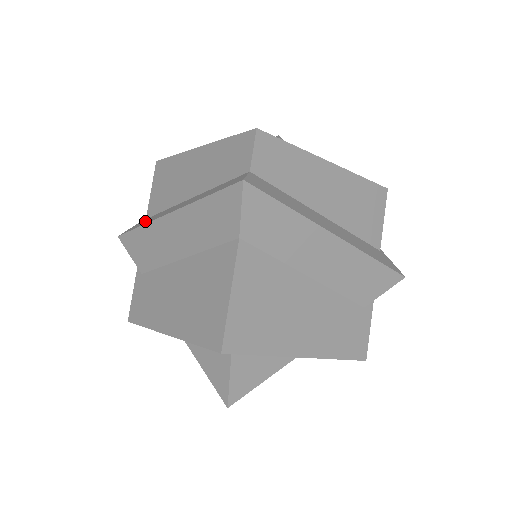
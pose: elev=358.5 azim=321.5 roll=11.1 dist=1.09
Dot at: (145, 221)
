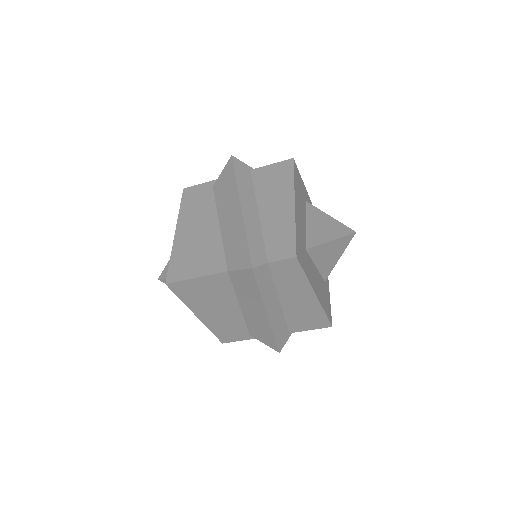
Dot at: (244, 176)
